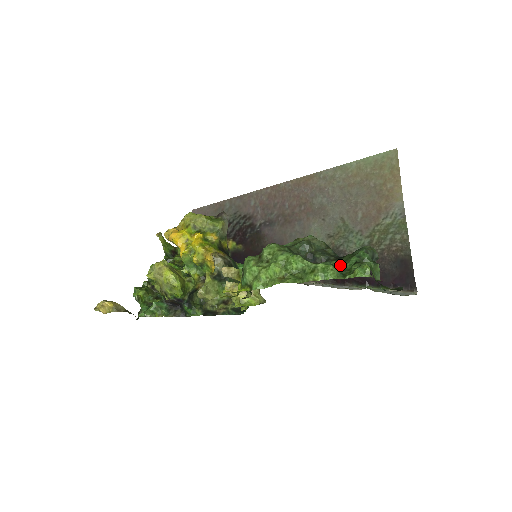
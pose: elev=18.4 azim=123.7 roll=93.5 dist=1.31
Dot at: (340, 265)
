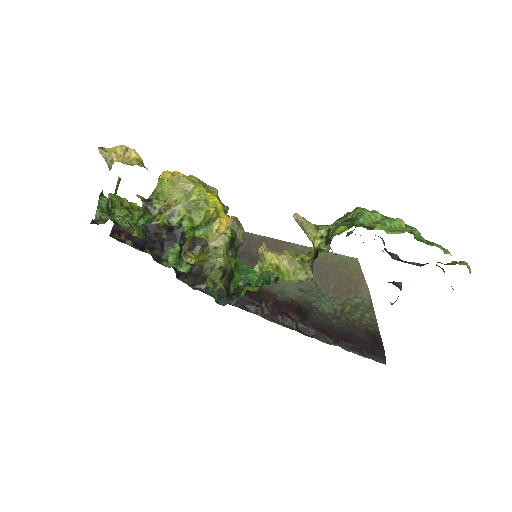
Dot at: (425, 264)
